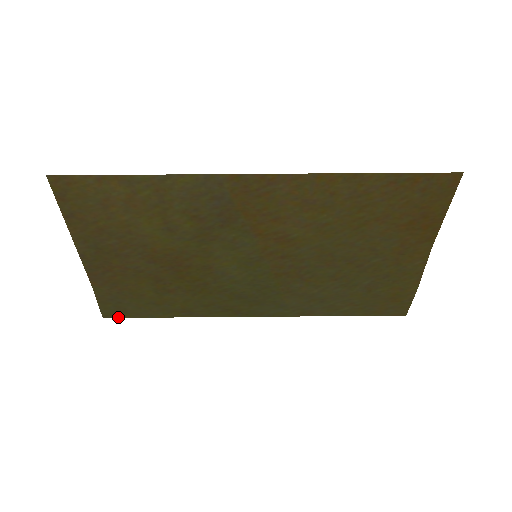
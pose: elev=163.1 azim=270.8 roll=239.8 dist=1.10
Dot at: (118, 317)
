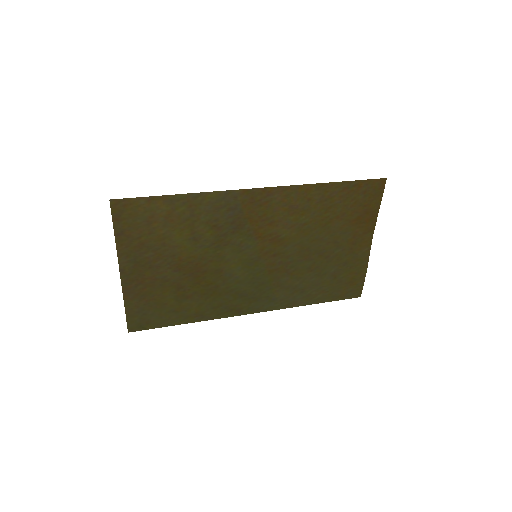
Dot at: (141, 330)
